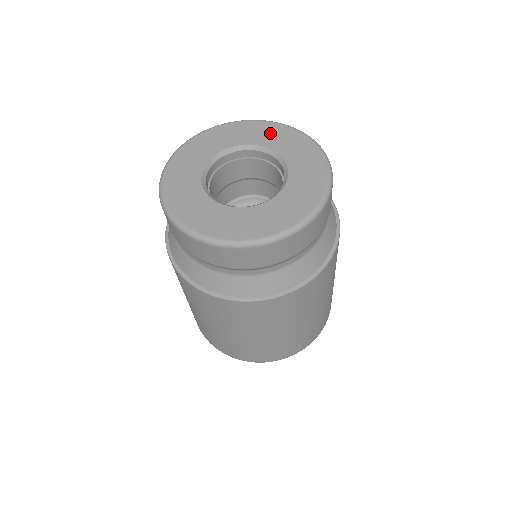
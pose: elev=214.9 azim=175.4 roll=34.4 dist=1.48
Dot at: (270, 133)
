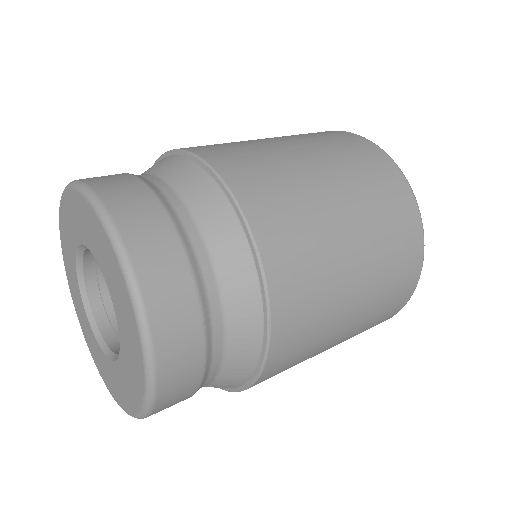
Dot at: (82, 218)
